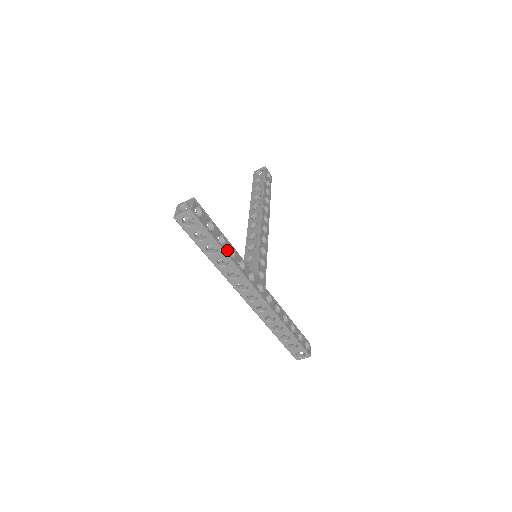
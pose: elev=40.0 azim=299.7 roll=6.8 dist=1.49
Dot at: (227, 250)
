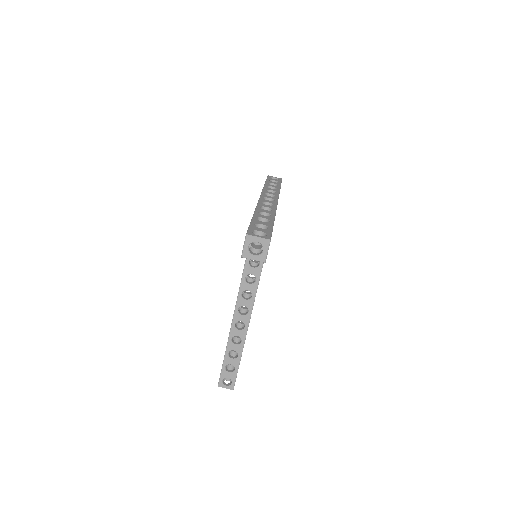
Dot at: occluded
